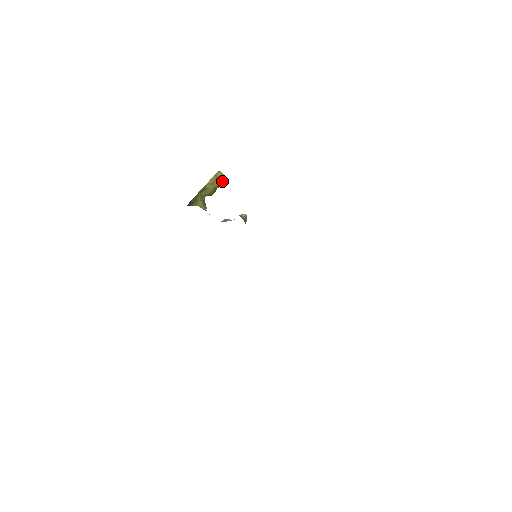
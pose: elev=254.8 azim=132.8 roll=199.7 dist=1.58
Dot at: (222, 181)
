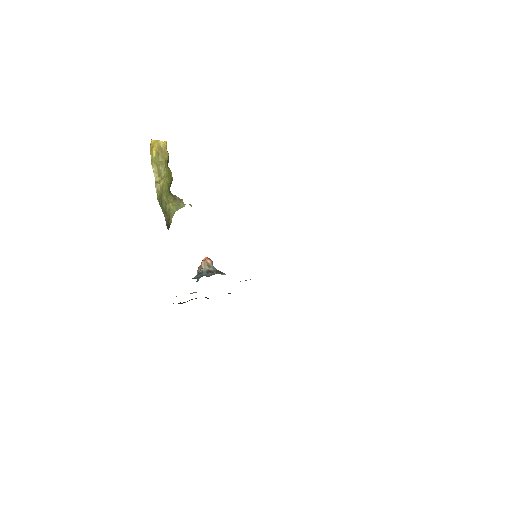
Dot at: (163, 152)
